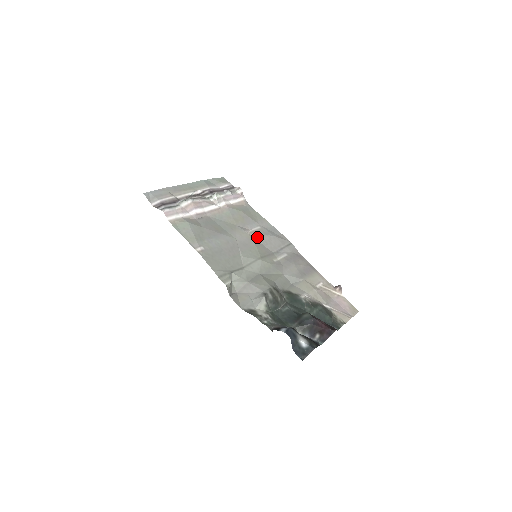
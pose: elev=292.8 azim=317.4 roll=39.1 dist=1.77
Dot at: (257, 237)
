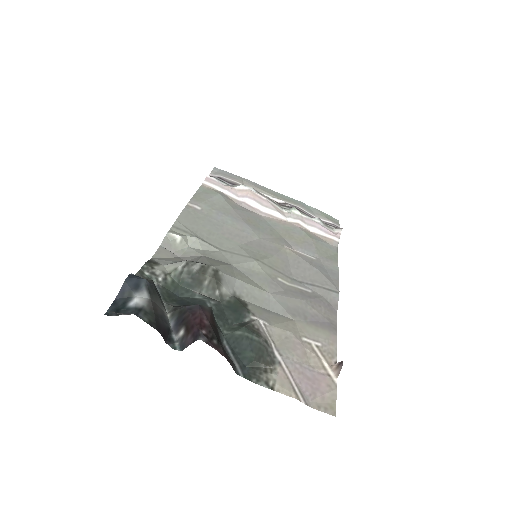
Dot at: (293, 256)
